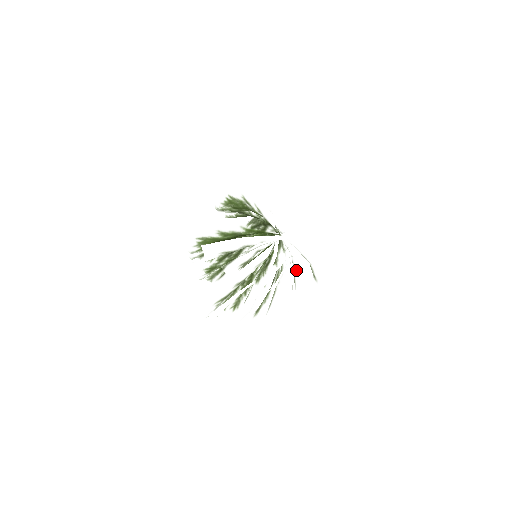
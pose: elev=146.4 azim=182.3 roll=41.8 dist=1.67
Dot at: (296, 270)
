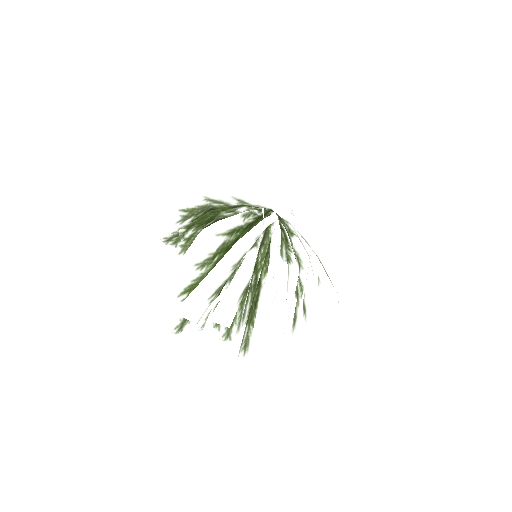
Dot at: occluded
